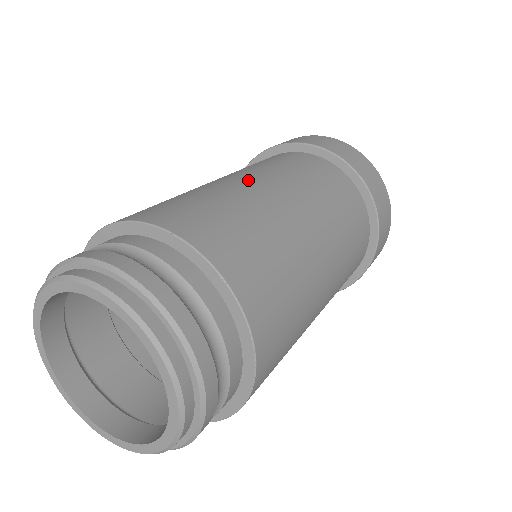
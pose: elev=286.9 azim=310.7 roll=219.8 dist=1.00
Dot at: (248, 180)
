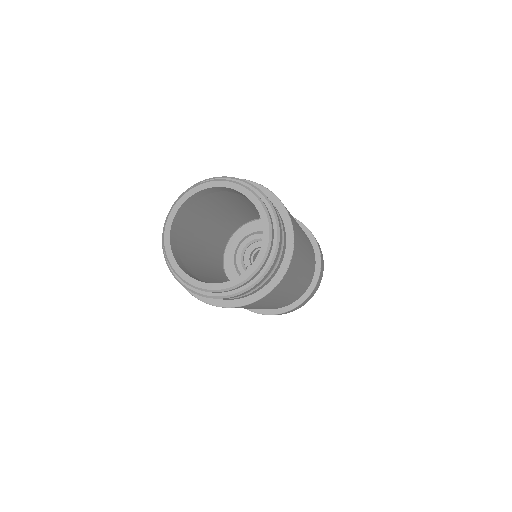
Dot at: occluded
